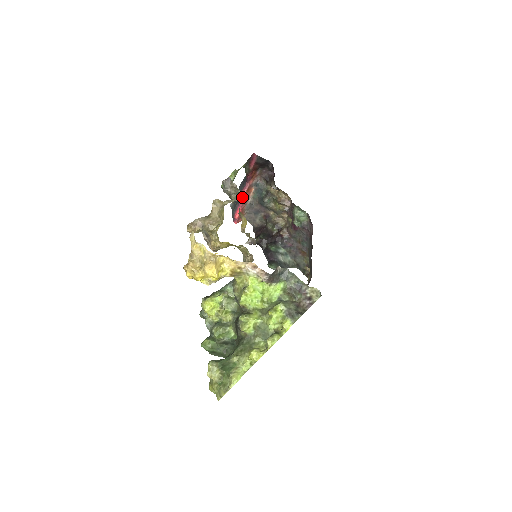
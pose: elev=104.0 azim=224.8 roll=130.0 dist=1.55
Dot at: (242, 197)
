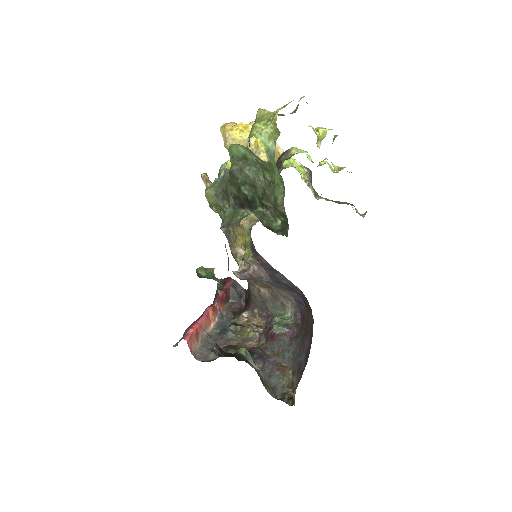
Dot at: (205, 313)
